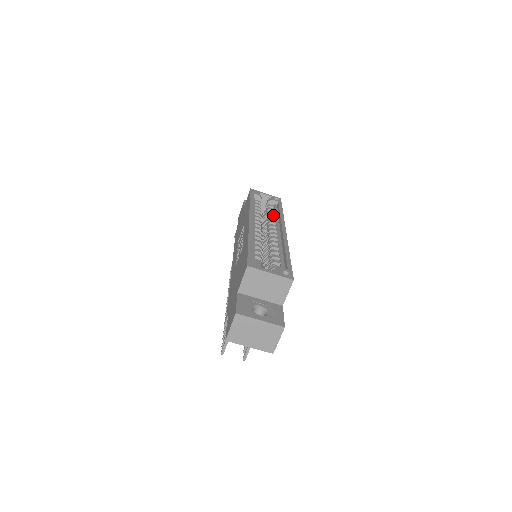
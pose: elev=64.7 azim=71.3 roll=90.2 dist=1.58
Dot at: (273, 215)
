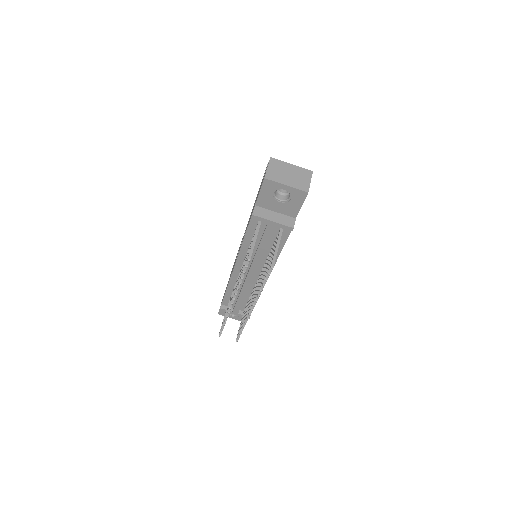
Dot at: occluded
